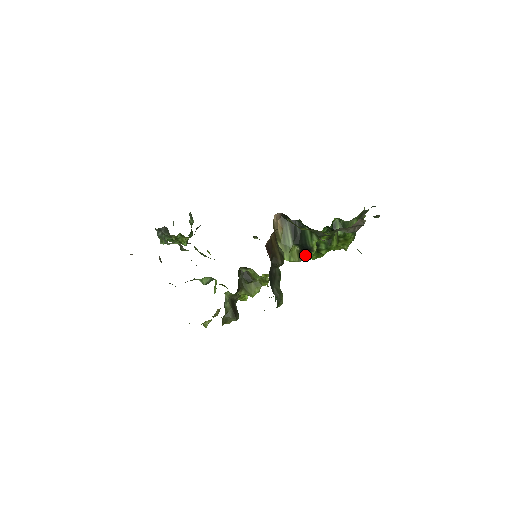
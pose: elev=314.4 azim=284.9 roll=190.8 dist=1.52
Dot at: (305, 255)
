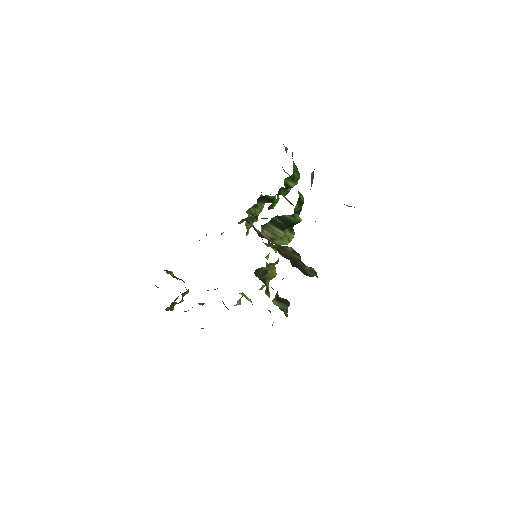
Dot at: (293, 226)
